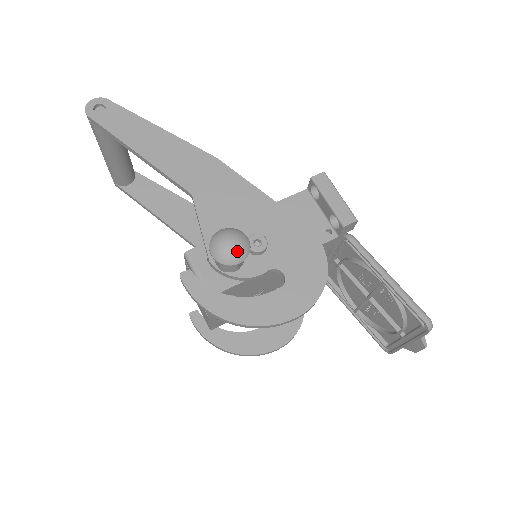
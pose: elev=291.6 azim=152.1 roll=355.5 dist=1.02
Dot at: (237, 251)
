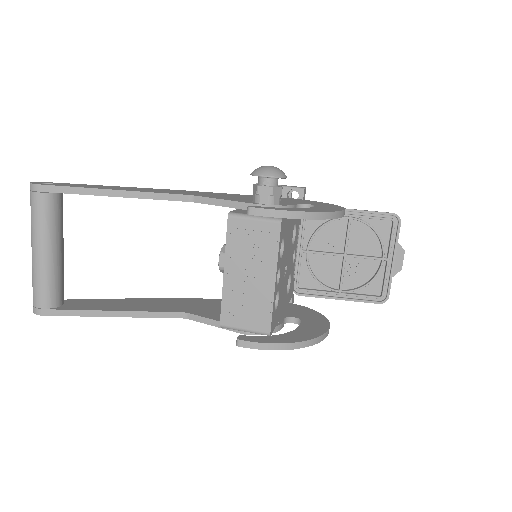
Dot at: (279, 169)
